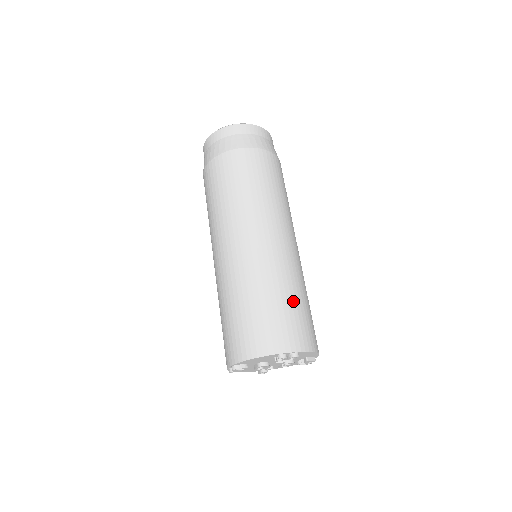
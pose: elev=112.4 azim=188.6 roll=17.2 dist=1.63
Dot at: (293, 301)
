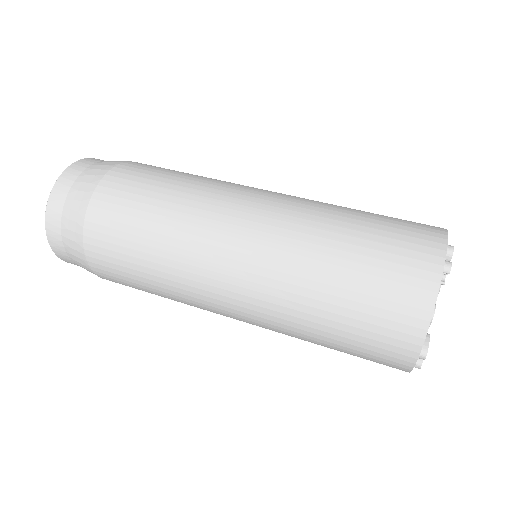
Dot at: (363, 220)
